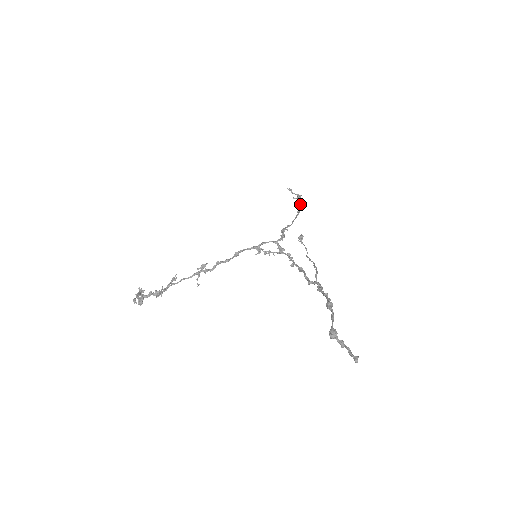
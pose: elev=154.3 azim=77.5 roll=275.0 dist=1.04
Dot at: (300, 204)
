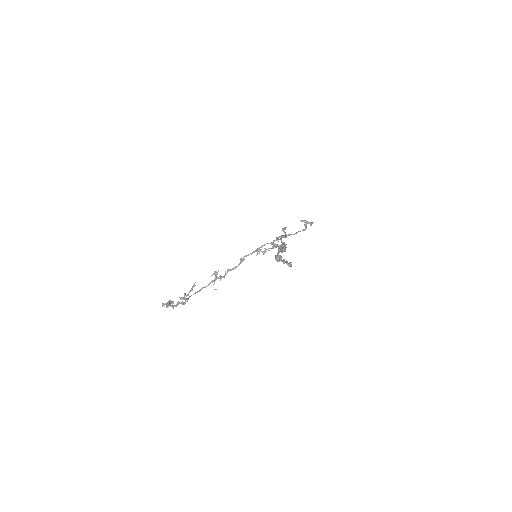
Dot at: (306, 224)
